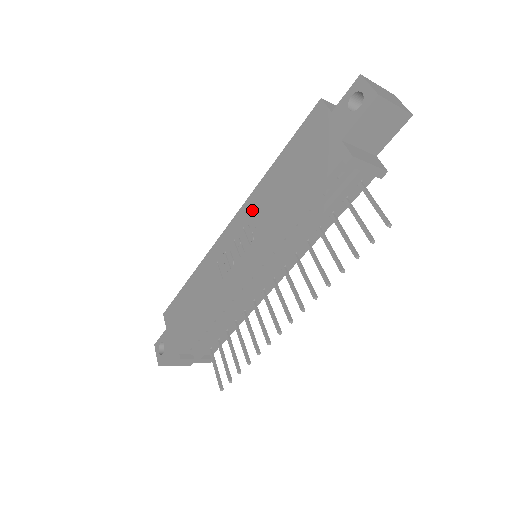
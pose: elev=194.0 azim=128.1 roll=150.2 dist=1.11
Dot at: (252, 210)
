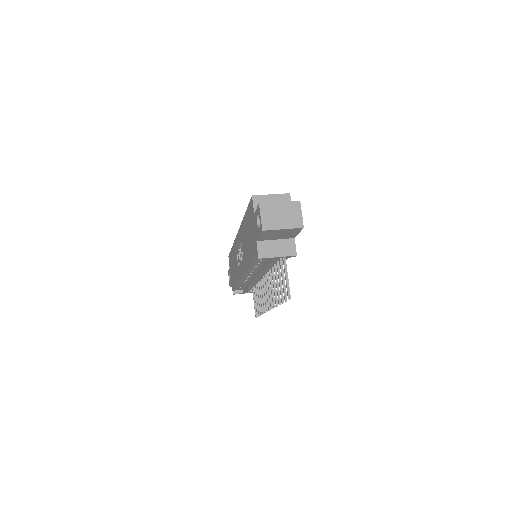
Dot at: (241, 237)
